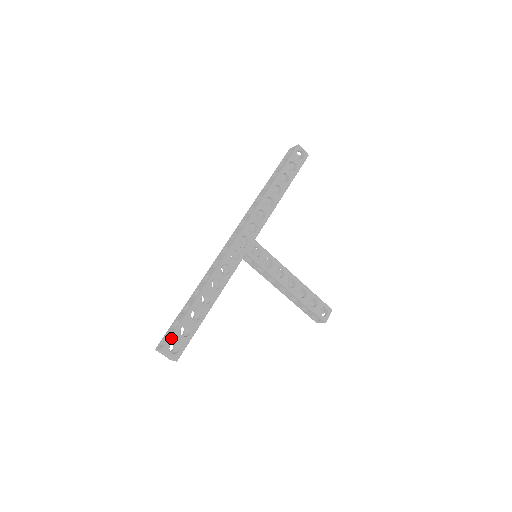
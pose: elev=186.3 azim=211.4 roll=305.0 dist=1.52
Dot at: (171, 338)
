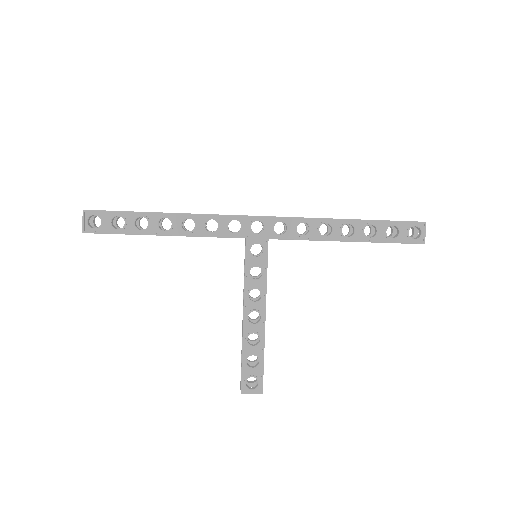
Dot at: (101, 211)
